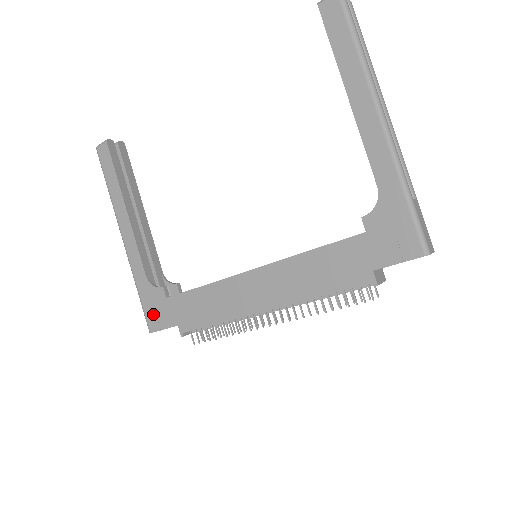
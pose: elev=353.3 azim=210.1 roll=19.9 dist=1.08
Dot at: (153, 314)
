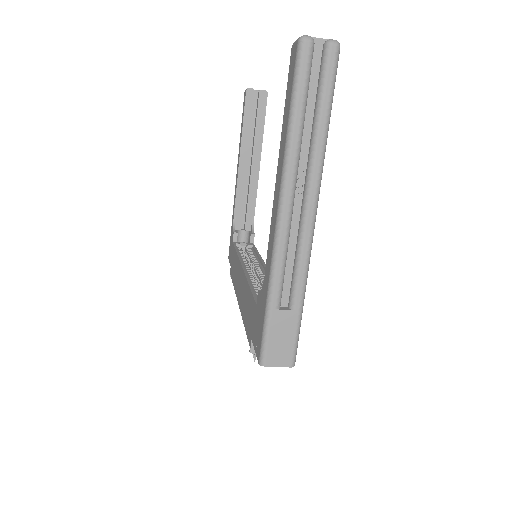
Dot at: (230, 247)
